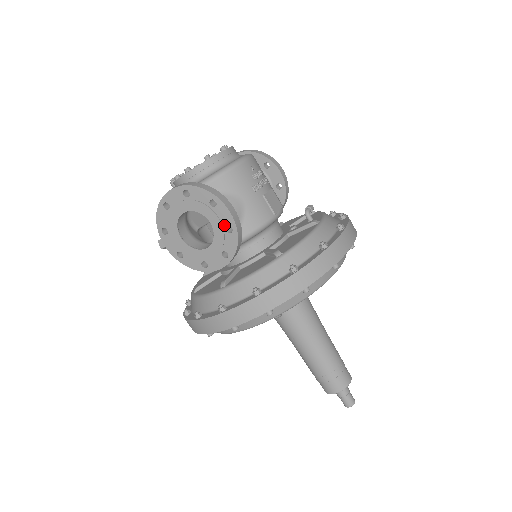
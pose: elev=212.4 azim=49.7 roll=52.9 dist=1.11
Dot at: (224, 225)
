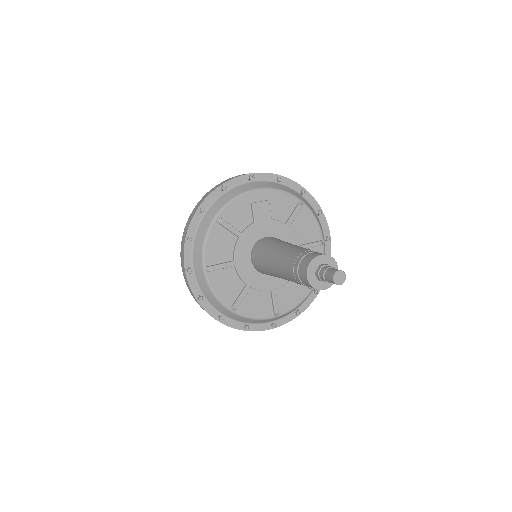
Dot at: occluded
